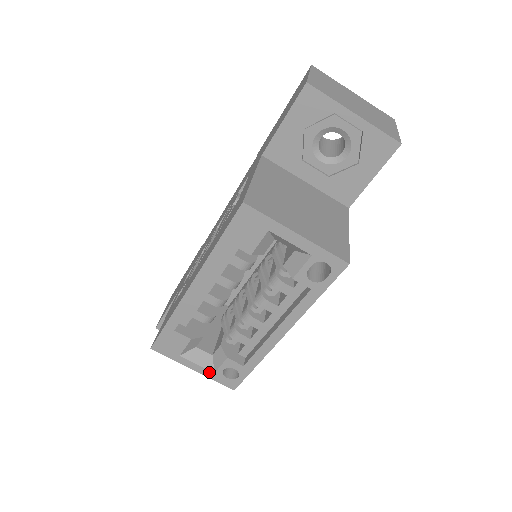
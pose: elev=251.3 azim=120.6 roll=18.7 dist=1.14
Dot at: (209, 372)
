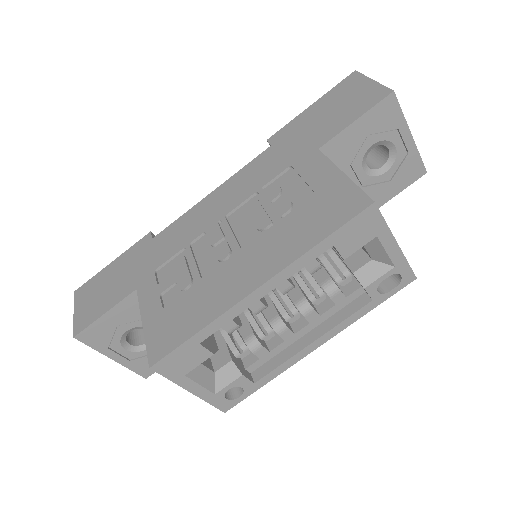
Dot at: (209, 394)
